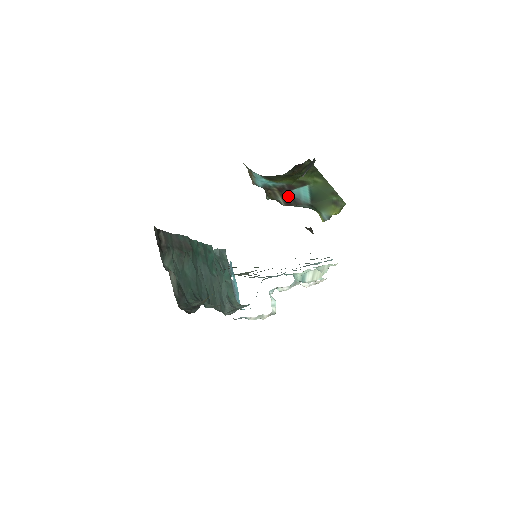
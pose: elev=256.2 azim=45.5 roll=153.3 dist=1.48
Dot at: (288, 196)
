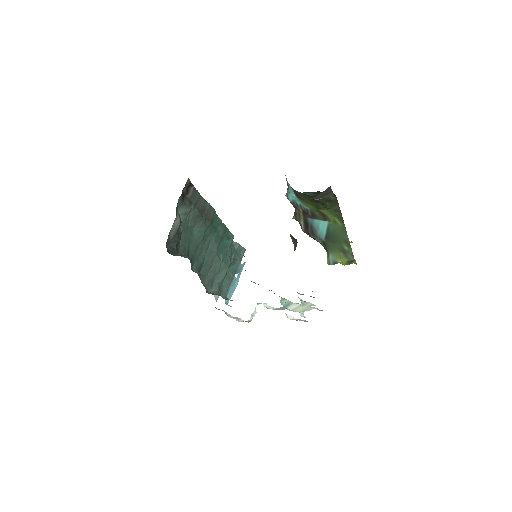
Dot at: (309, 223)
